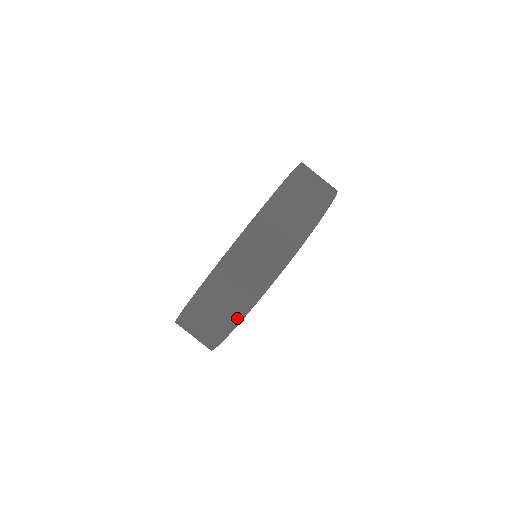
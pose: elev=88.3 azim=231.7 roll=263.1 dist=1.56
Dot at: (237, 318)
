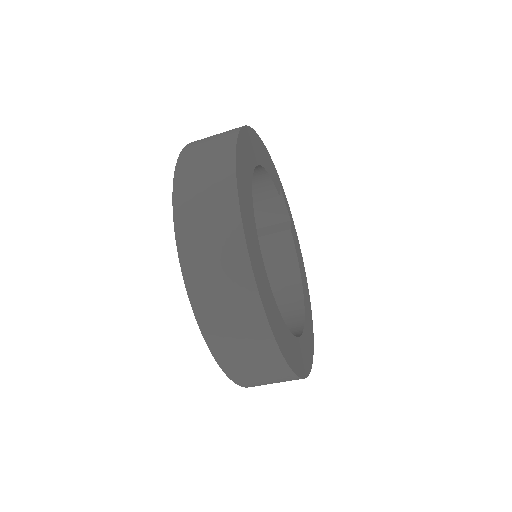
Dot at: (284, 369)
